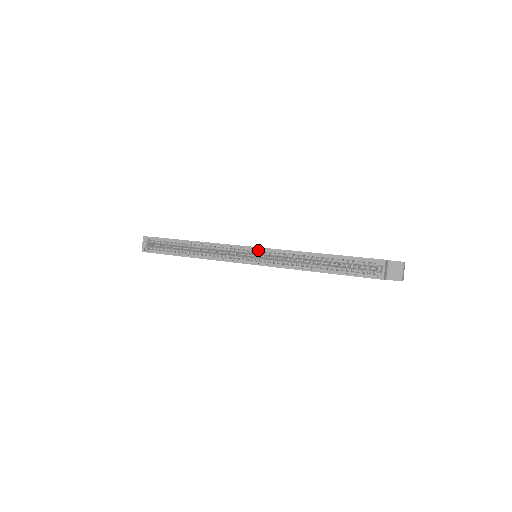
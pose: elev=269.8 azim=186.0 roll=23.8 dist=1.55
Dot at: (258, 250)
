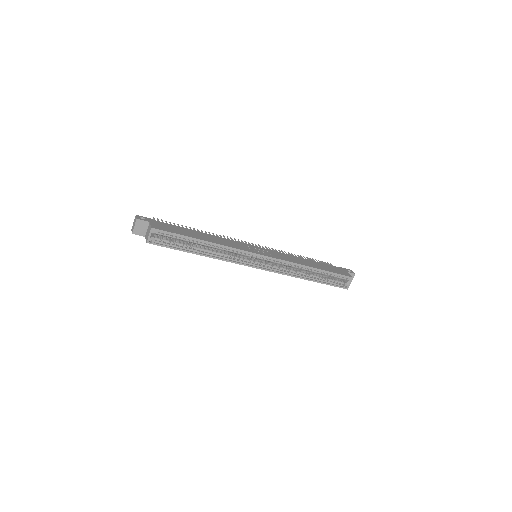
Dot at: (268, 258)
